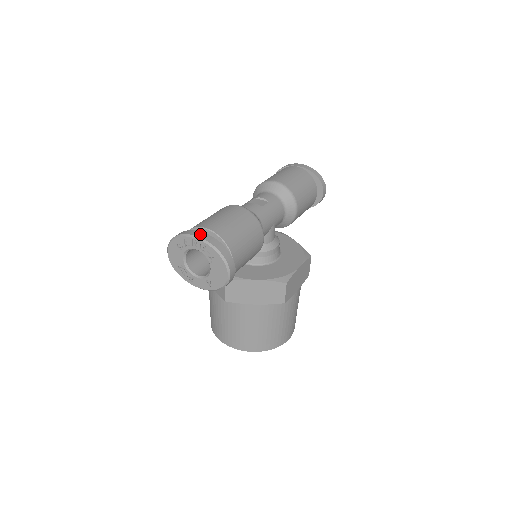
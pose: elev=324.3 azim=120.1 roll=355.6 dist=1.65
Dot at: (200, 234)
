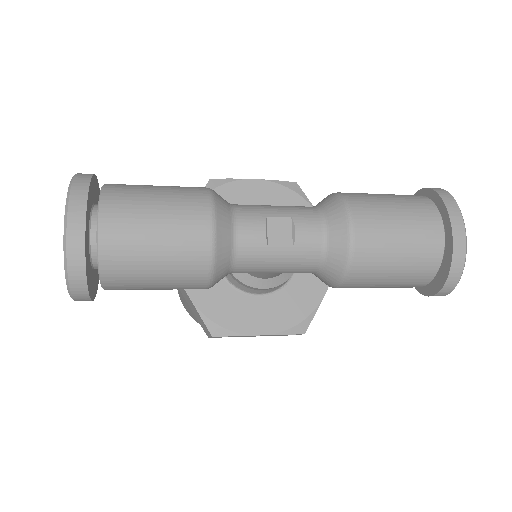
Dot at: (76, 224)
